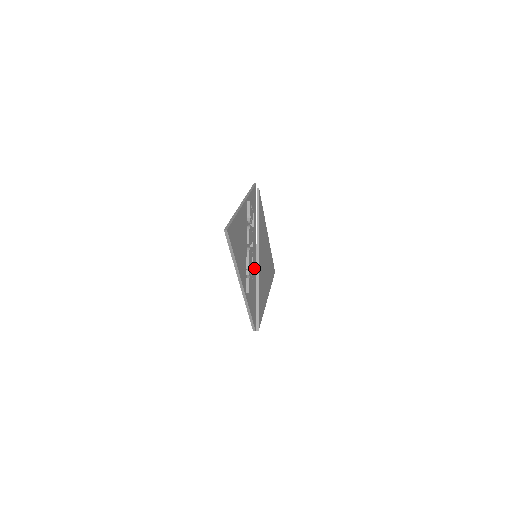
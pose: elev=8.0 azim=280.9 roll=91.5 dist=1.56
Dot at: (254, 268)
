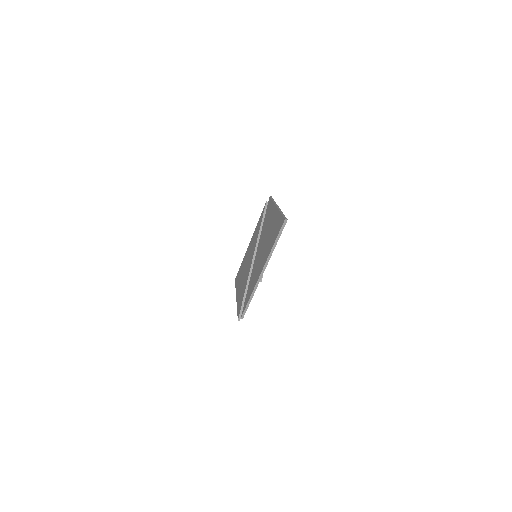
Dot at: occluded
